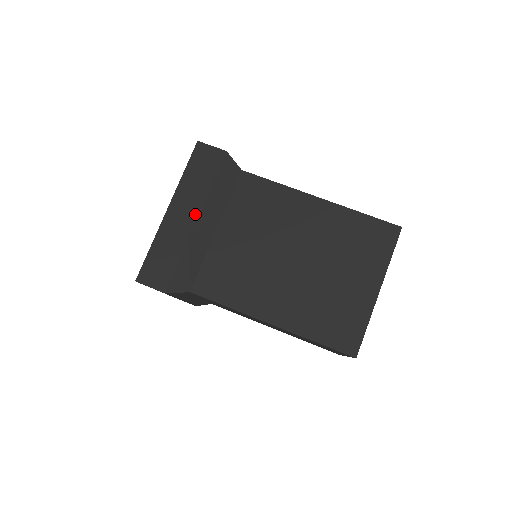
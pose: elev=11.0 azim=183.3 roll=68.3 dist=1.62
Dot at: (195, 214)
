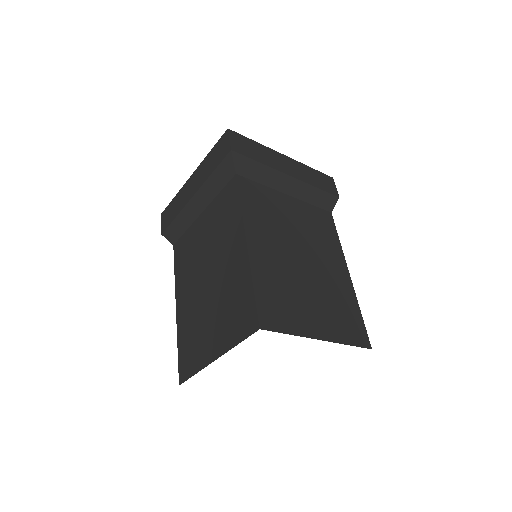
Dot at: (293, 175)
